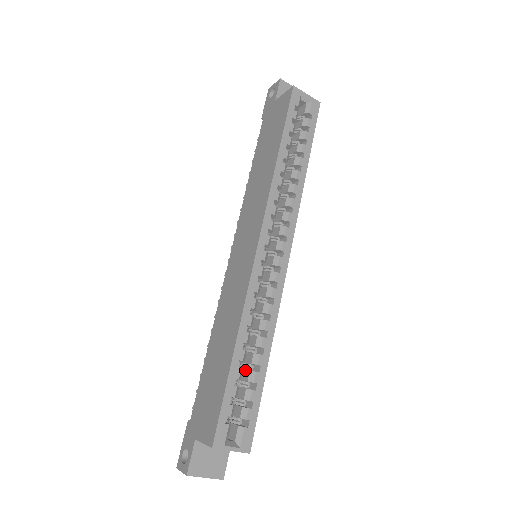
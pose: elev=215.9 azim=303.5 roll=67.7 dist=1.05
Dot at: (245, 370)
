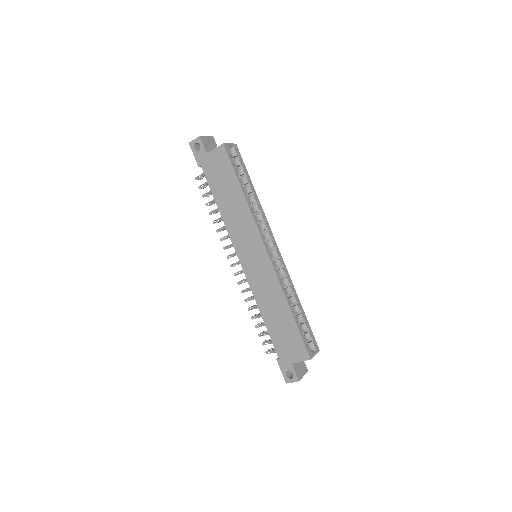
Dot at: occluded
